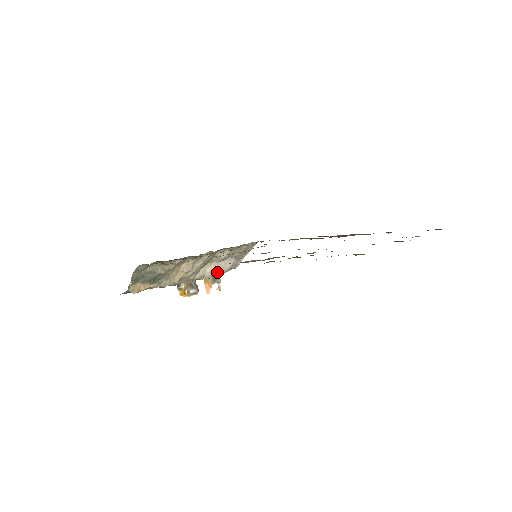
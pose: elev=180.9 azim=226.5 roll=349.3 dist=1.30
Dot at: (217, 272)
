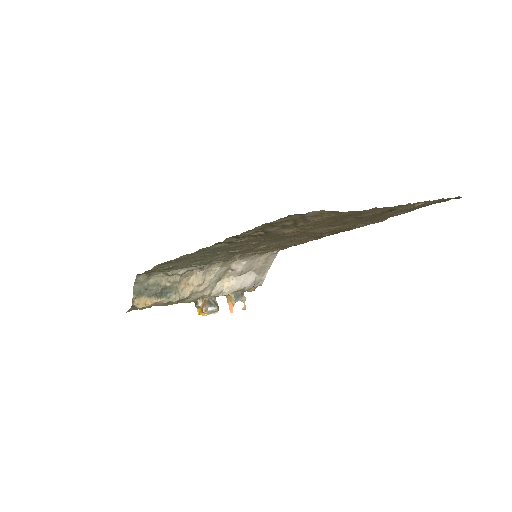
Dot at: (237, 288)
